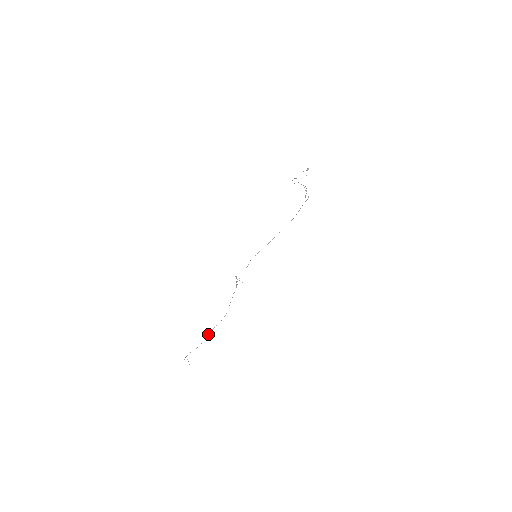
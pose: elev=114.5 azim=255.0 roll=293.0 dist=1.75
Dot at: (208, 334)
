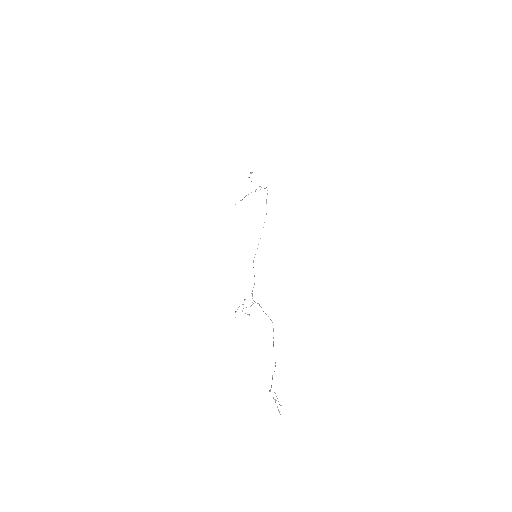
Dot at: occluded
